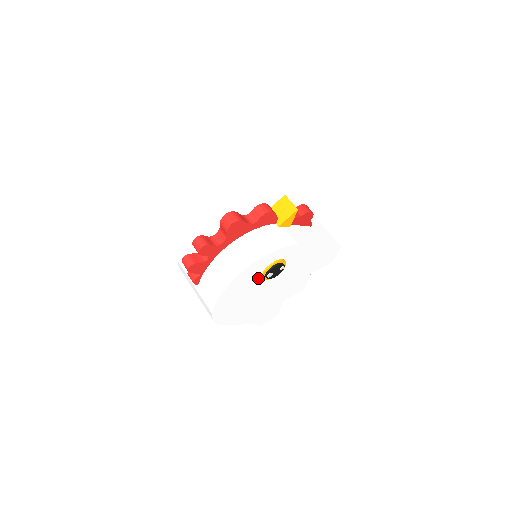
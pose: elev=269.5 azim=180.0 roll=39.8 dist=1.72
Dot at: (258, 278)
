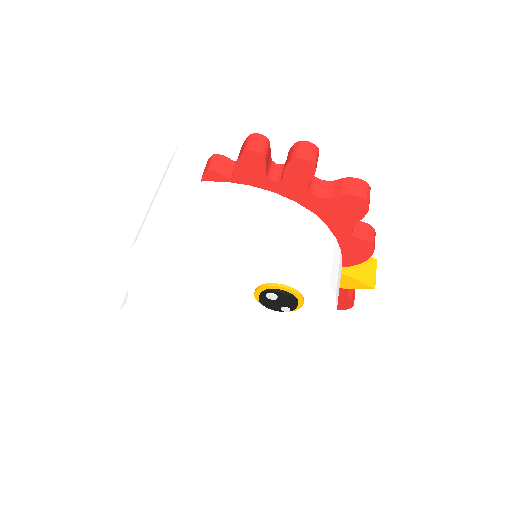
Dot at: (259, 279)
